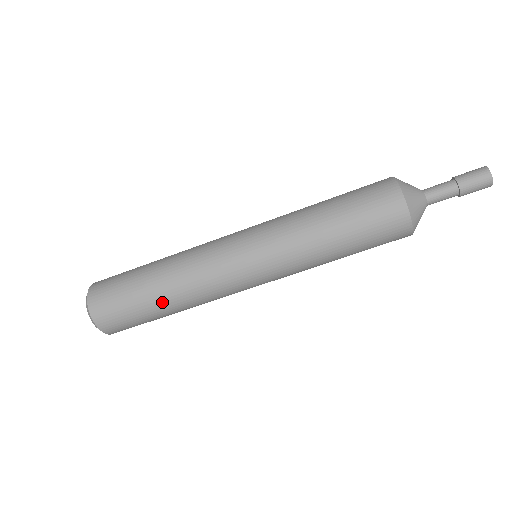
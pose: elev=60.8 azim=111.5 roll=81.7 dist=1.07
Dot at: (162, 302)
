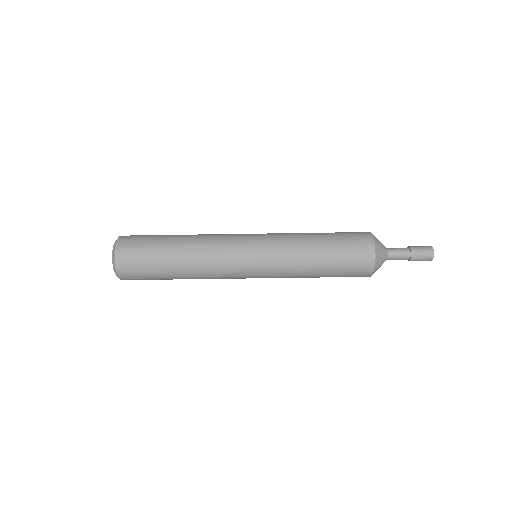
Dot at: occluded
